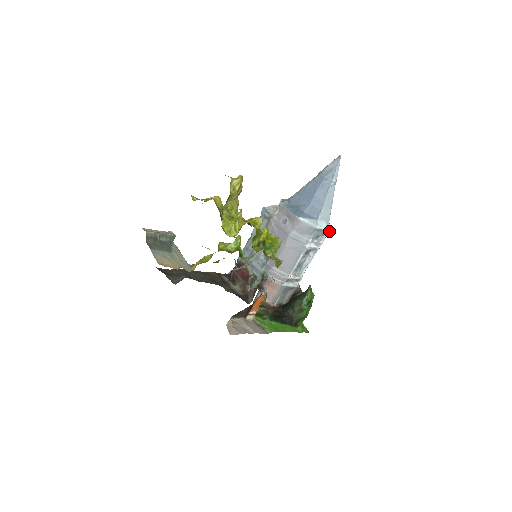
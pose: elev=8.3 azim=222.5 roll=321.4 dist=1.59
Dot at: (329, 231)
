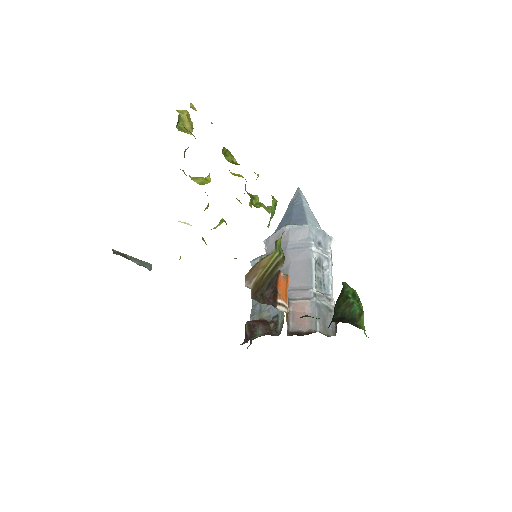
Dot at: (329, 237)
